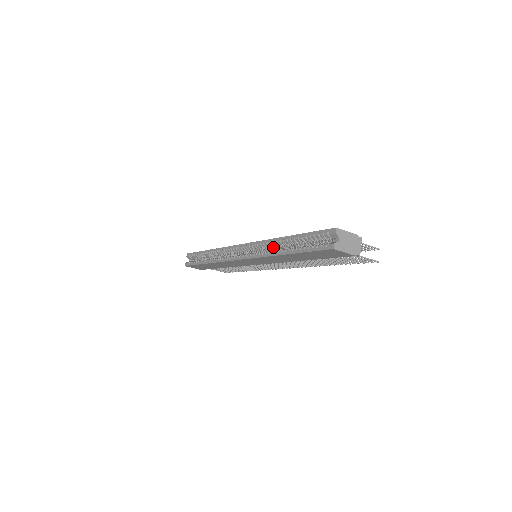
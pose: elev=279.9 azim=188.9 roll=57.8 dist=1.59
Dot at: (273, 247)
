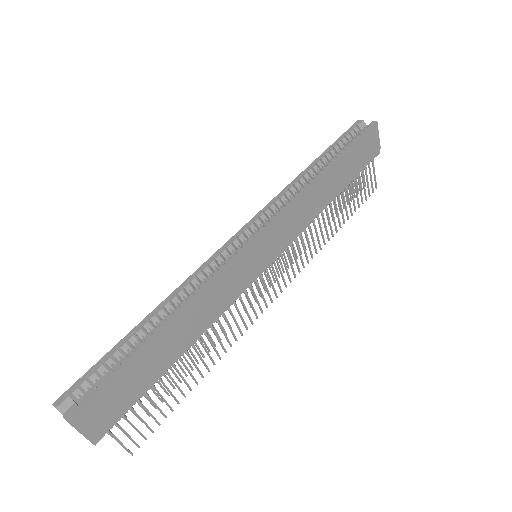
Dot at: occluded
